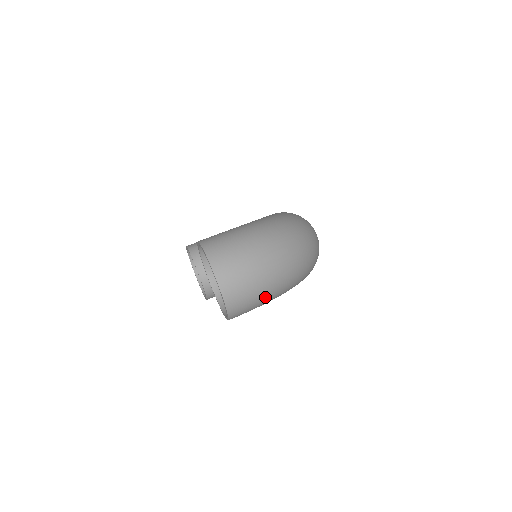
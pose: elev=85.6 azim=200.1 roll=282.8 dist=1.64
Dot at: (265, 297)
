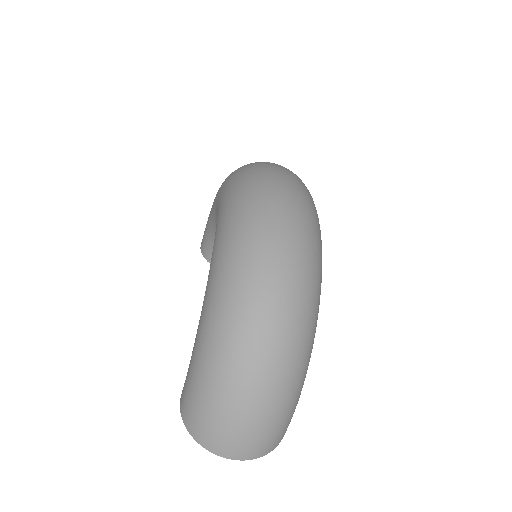
Dot at: (293, 404)
